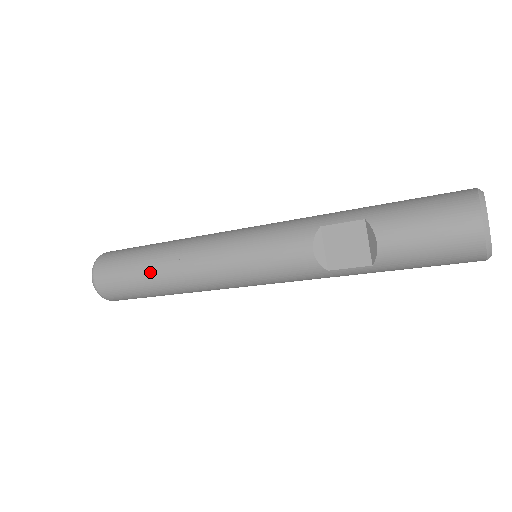
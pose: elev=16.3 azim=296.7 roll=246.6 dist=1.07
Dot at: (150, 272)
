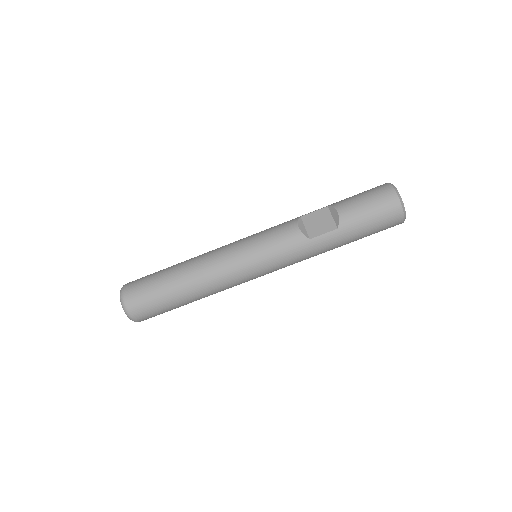
Dot at: (175, 273)
